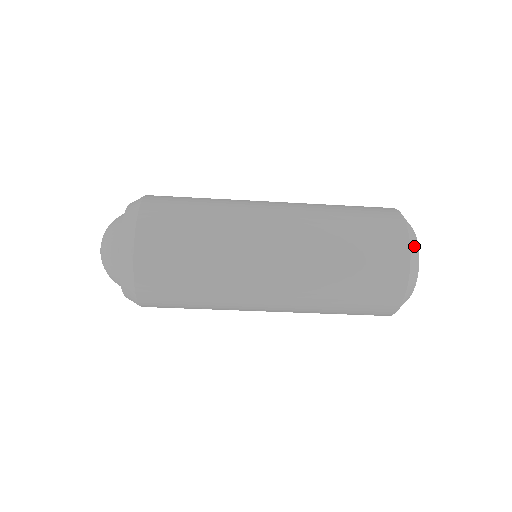
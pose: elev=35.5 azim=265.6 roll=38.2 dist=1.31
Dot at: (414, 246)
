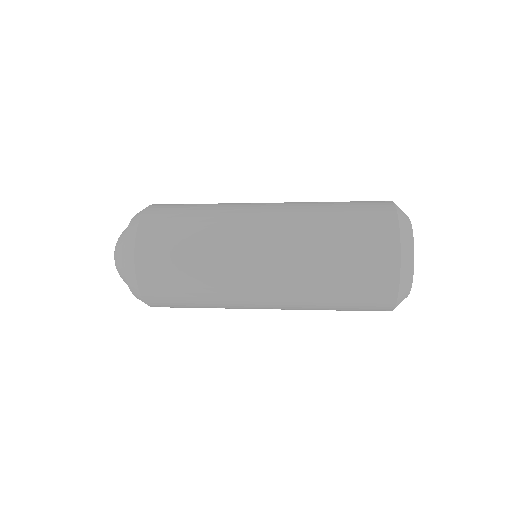
Dot at: (407, 249)
